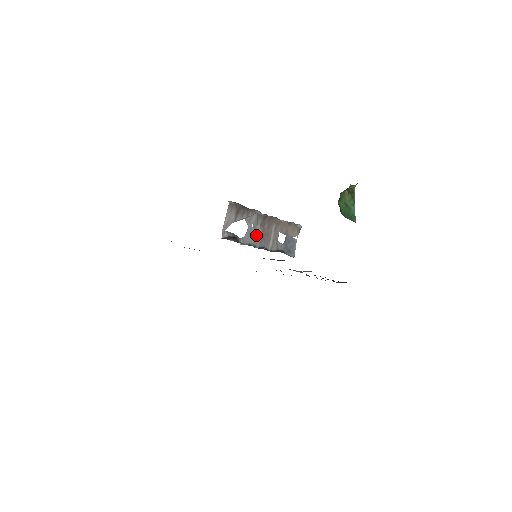
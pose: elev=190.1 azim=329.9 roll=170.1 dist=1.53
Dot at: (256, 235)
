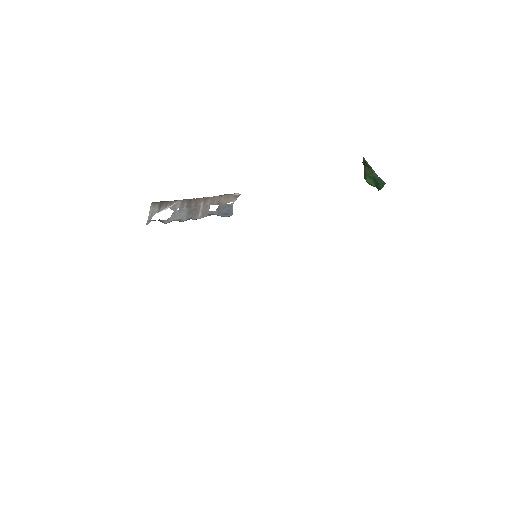
Dot at: (182, 214)
